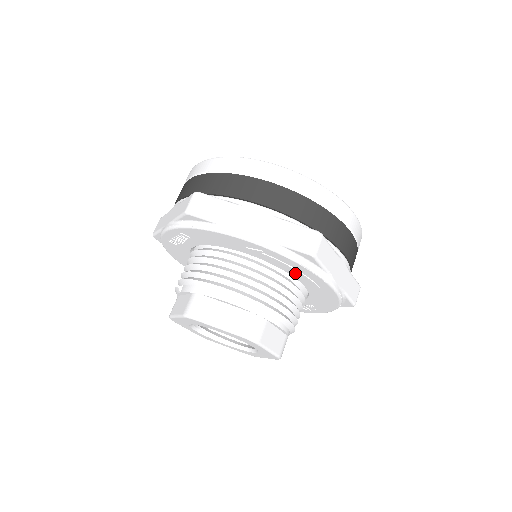
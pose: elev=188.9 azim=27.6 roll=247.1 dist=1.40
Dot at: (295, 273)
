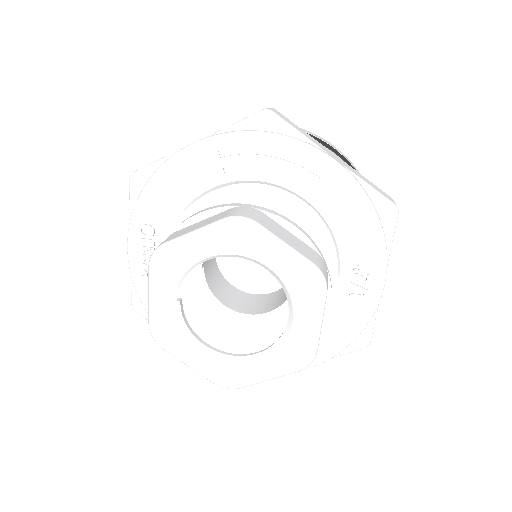
Dot at: (277, 172)
